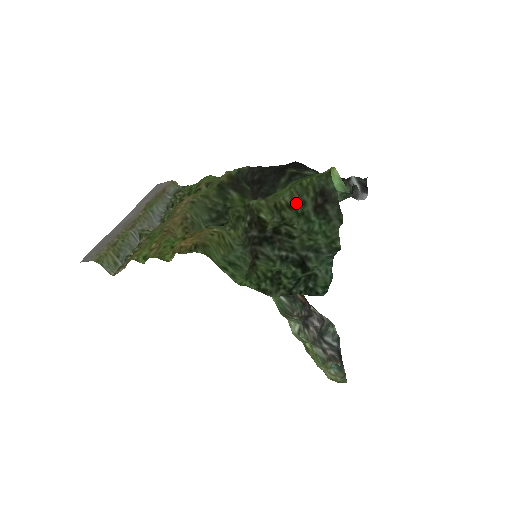
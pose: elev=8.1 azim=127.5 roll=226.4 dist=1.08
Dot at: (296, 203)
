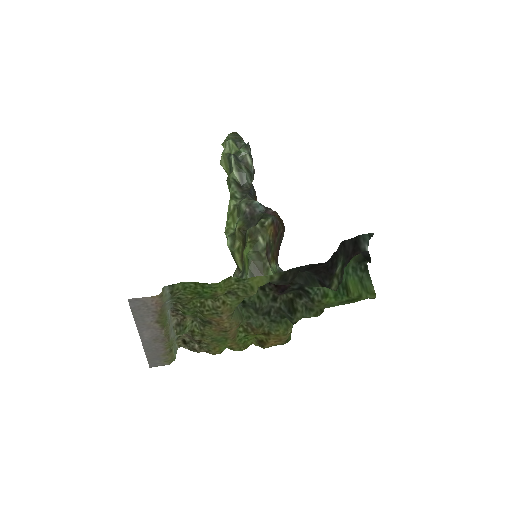
Dot at: occluded
